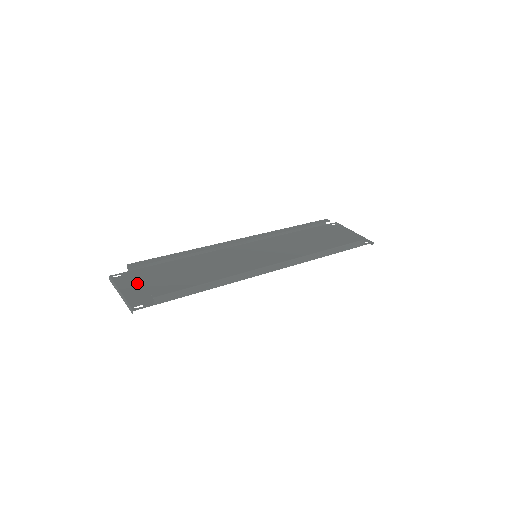
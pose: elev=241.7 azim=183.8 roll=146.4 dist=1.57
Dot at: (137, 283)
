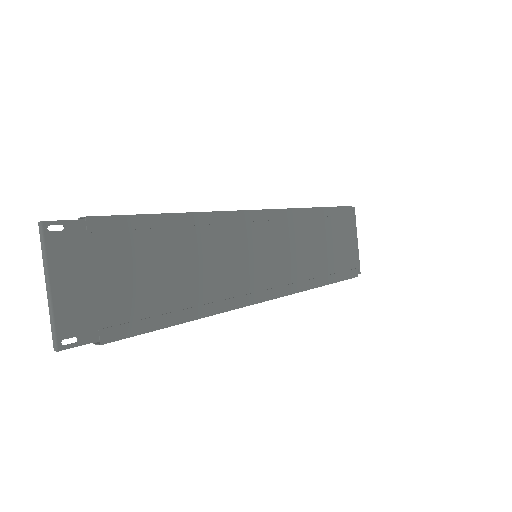
Dot at: (84, 267)
